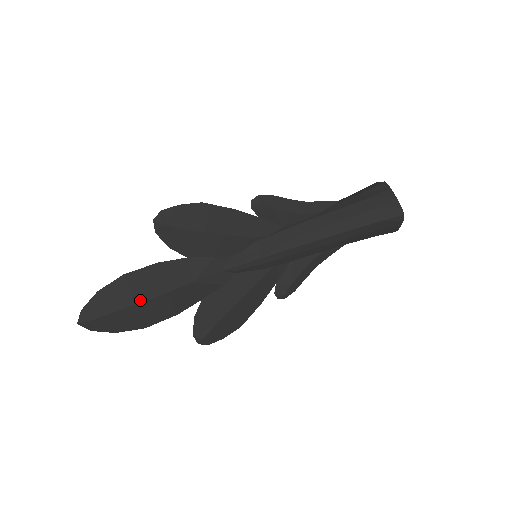
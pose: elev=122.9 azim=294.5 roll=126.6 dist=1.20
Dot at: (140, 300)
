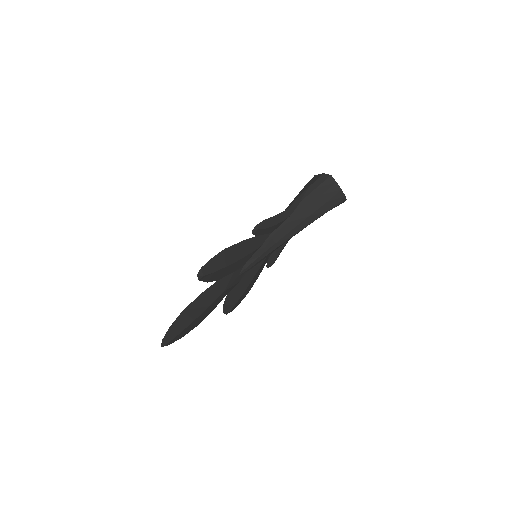
Dot at: (196, 318)
